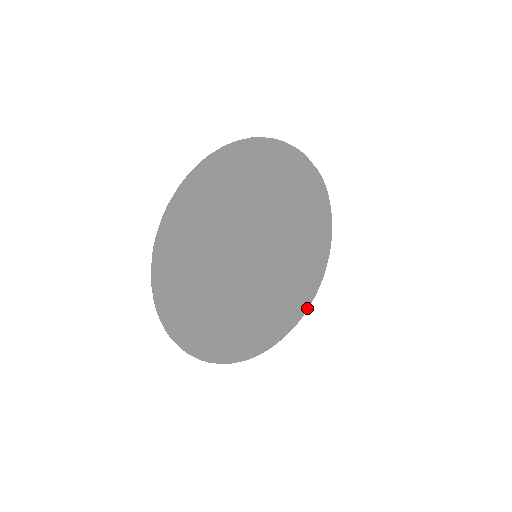
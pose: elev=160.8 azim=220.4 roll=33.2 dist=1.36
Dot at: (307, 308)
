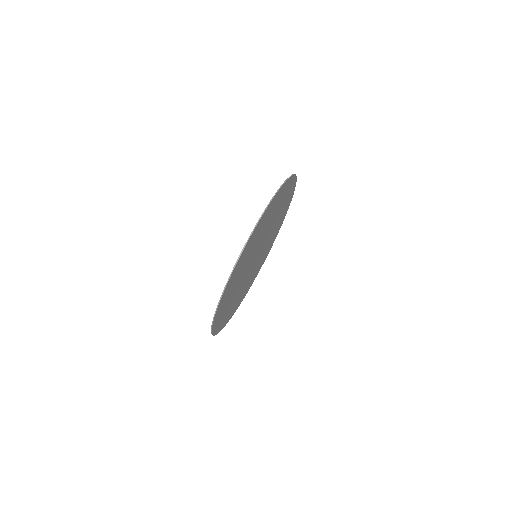
Dot at: (278, 232)
